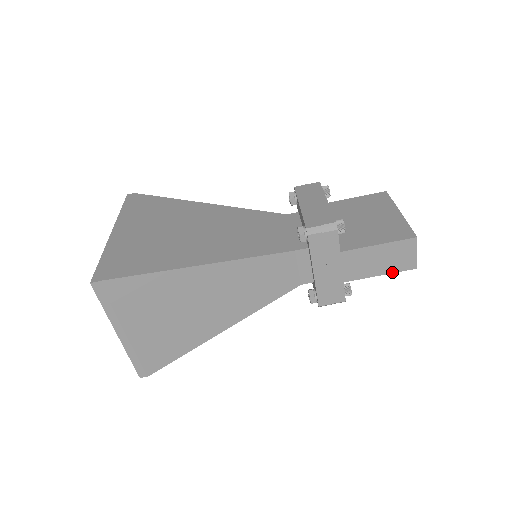
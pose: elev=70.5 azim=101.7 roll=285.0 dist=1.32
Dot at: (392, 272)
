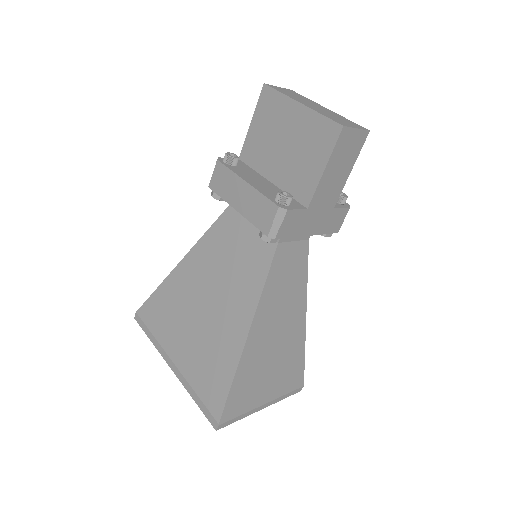
Dot at: (356, 158)
